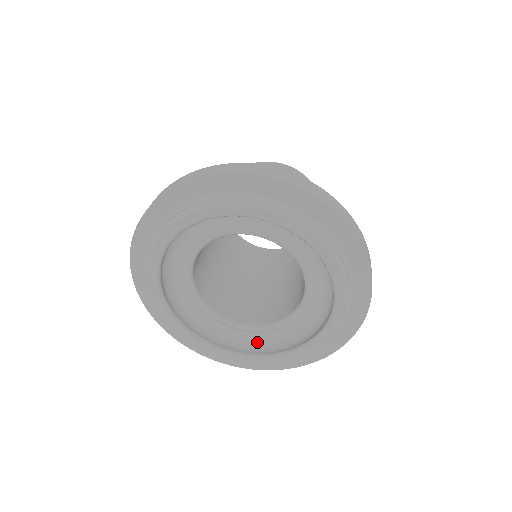
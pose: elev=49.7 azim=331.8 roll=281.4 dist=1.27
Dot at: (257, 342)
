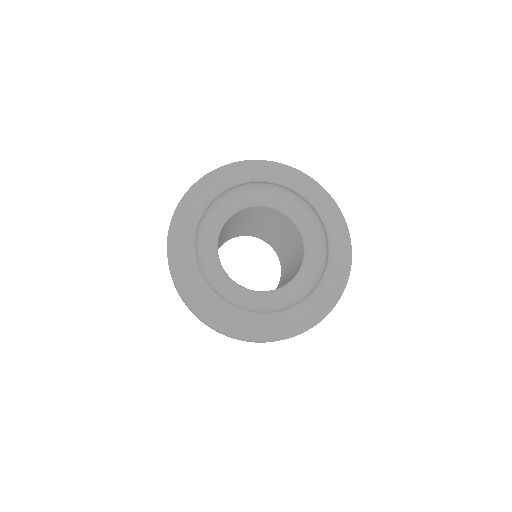
Dot at: (304, 295)
